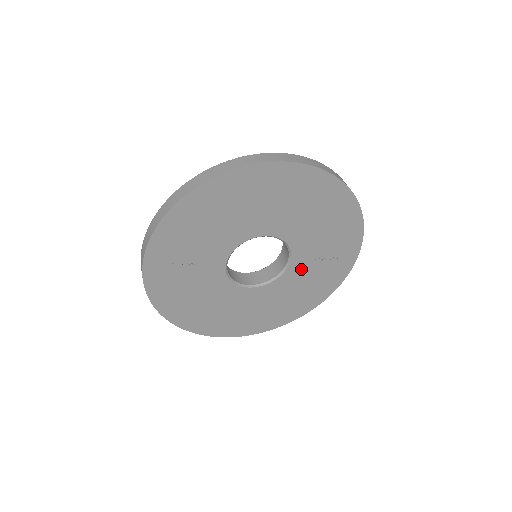
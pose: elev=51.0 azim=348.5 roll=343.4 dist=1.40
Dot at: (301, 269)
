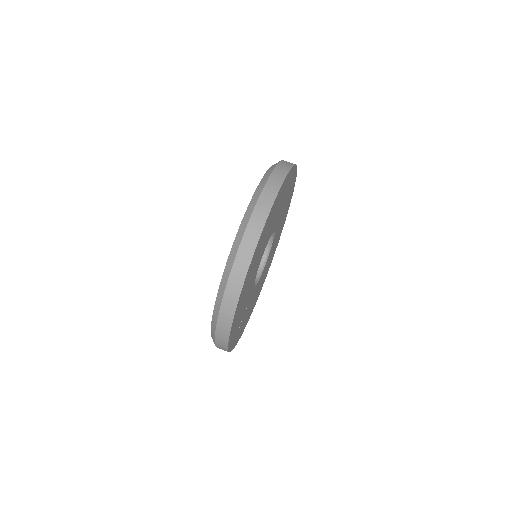
Dot at: (279, 221)
